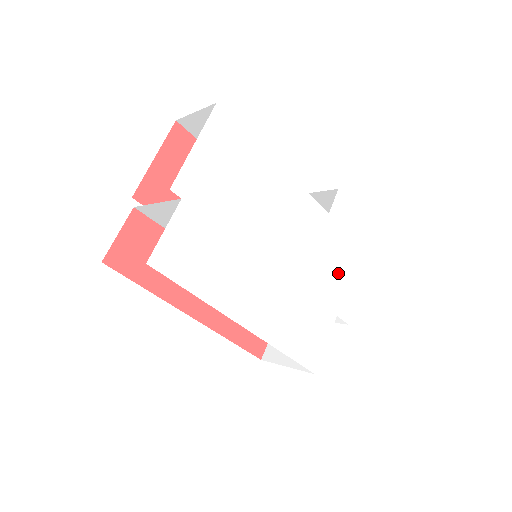
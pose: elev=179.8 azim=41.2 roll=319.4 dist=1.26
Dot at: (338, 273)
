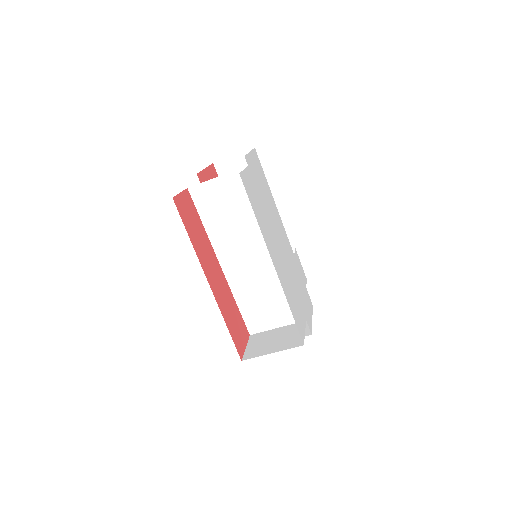
Dot at: (302, 294)
